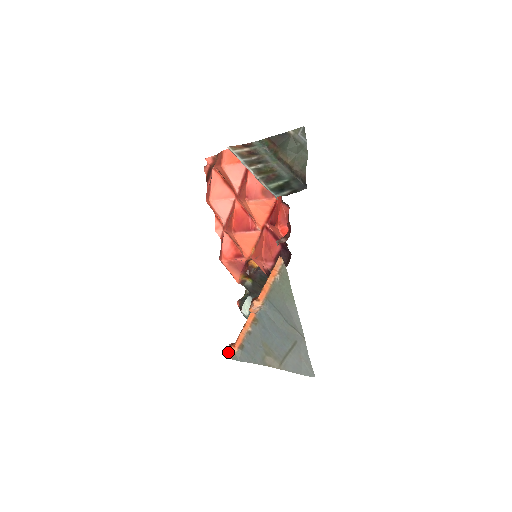
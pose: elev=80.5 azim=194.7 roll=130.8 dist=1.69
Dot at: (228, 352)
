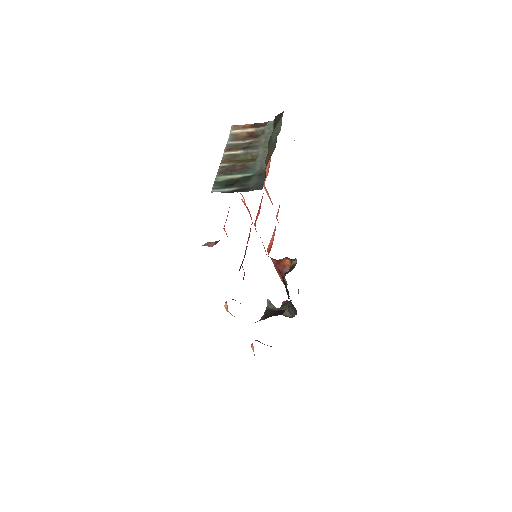
Dot at: occluded
